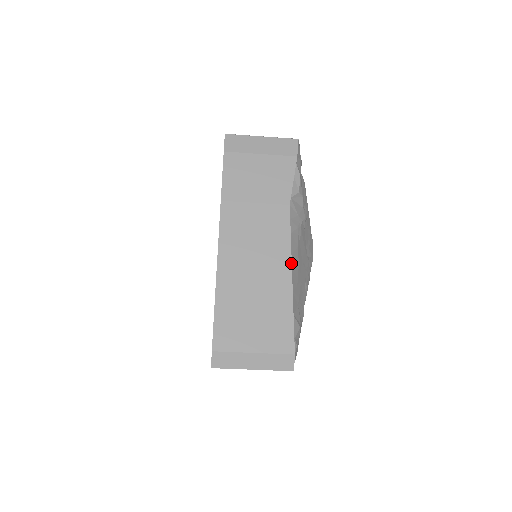
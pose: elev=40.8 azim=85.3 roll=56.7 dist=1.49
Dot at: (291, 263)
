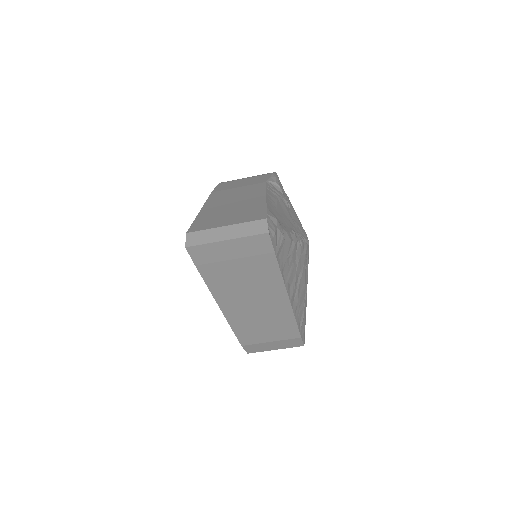
Dot at: (266, 194)
